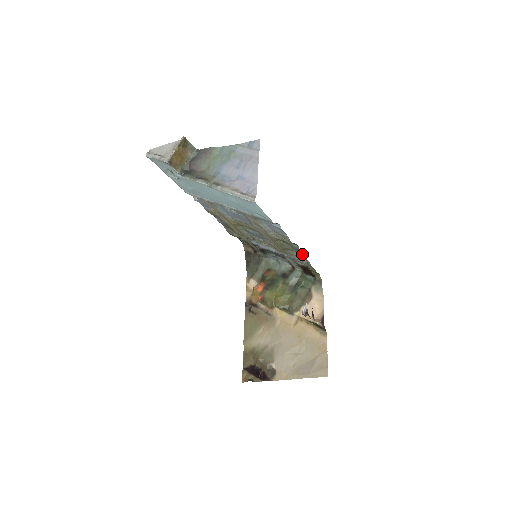
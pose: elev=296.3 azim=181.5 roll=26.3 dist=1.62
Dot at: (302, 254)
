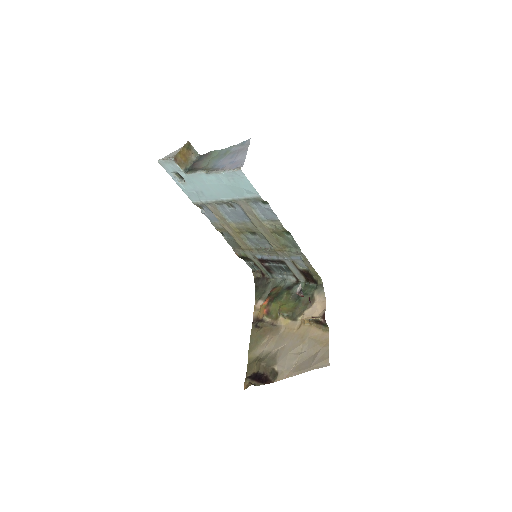
Dot at: (298, 247)
